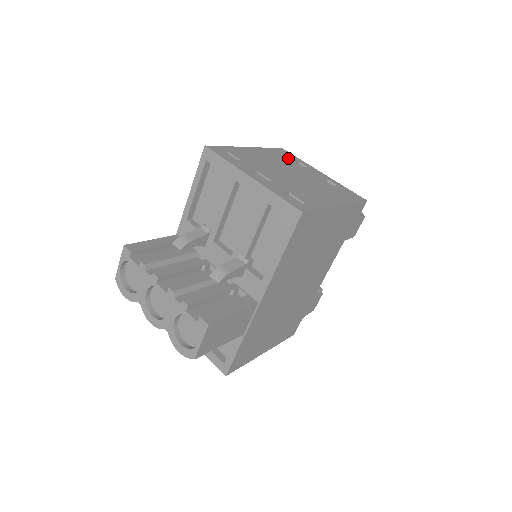
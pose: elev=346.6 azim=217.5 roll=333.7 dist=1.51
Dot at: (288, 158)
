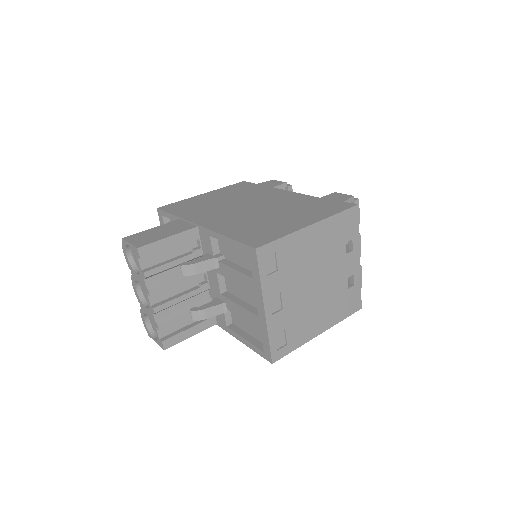
Dot at: (344, 235)
